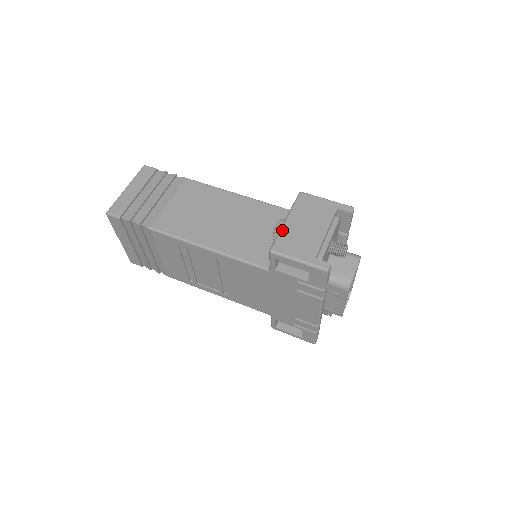
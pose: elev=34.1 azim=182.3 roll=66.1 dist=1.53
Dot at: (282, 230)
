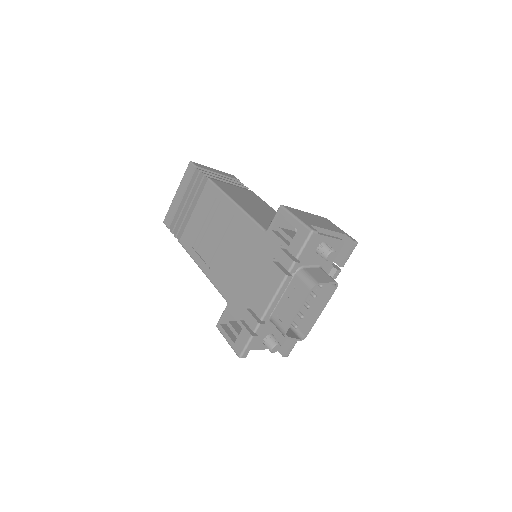
Dot at: occluded
